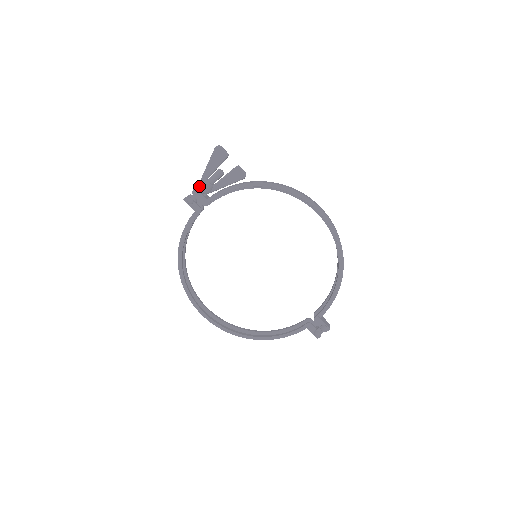
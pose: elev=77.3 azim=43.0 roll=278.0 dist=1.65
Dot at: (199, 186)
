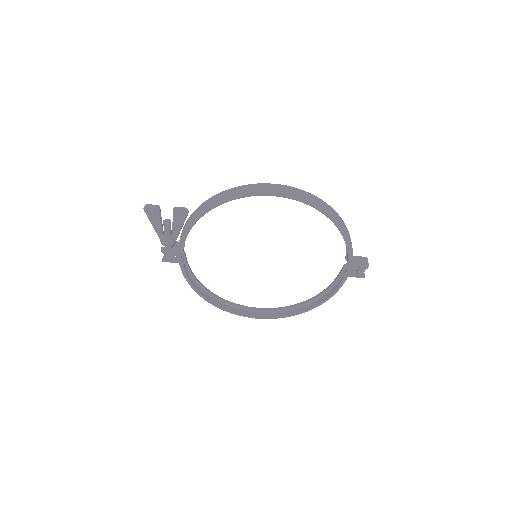
Dot at: occluded
